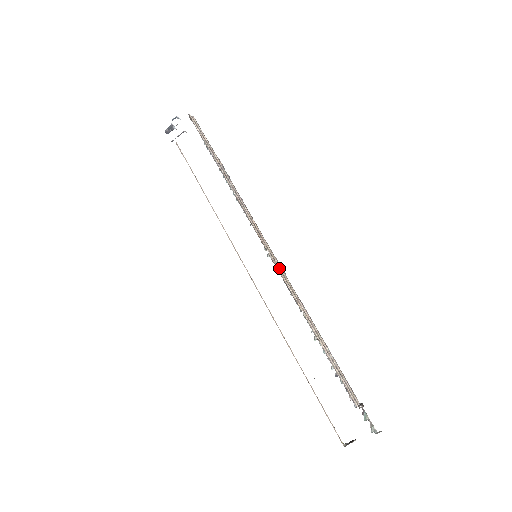
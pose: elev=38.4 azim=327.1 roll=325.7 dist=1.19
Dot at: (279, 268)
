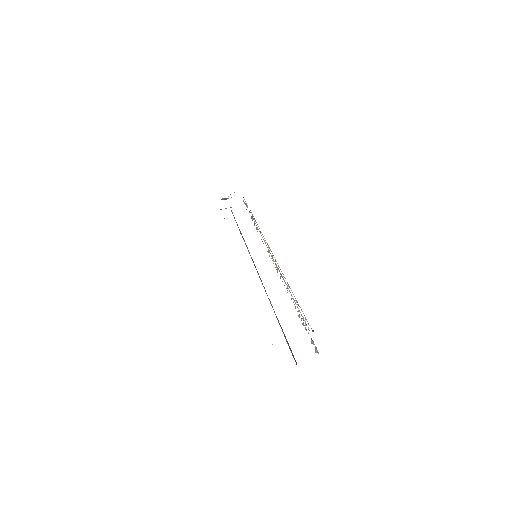
Dot at: occluded
